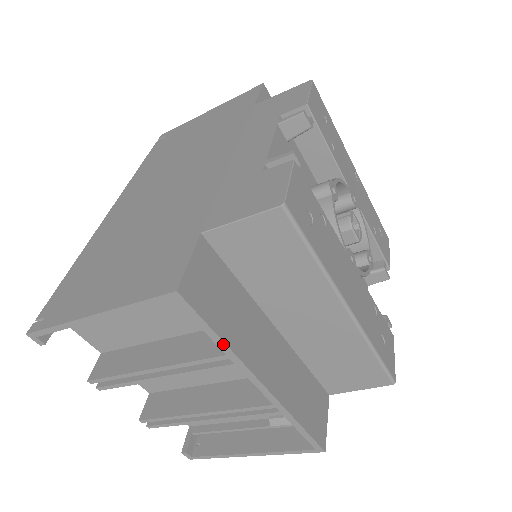
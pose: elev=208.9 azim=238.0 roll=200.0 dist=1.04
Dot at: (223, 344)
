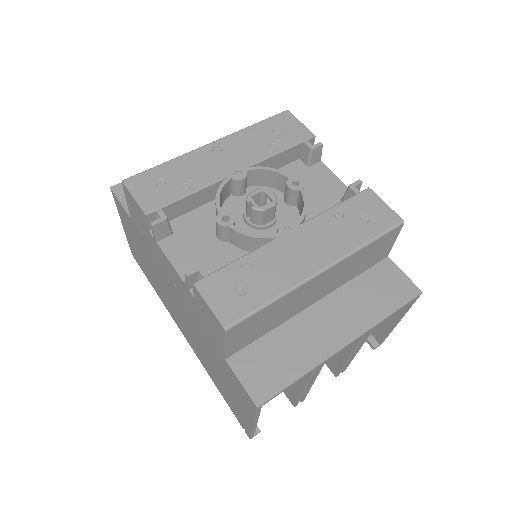
Dot at: (305, 375)
